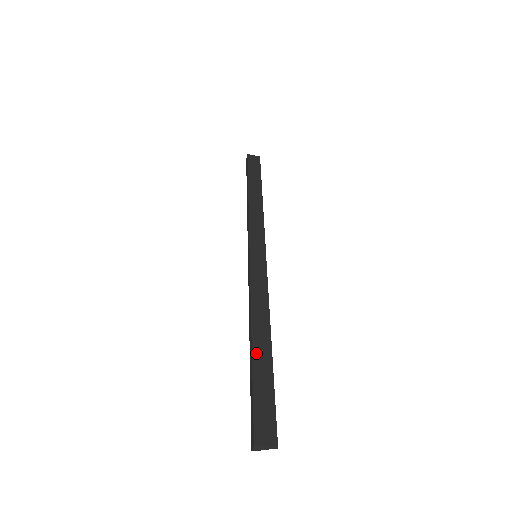
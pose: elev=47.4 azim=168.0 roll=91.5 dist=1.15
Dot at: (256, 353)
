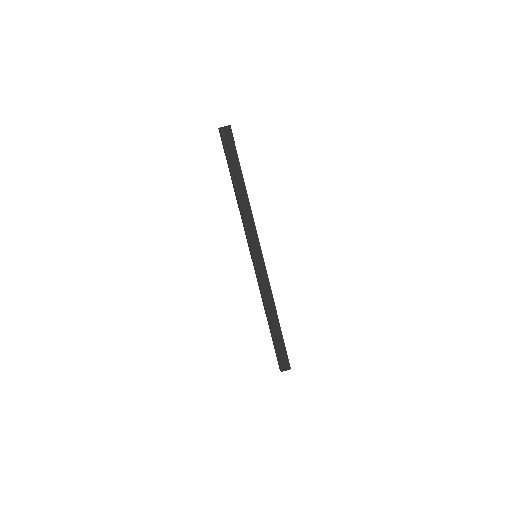
Dot at: (272, 329)
